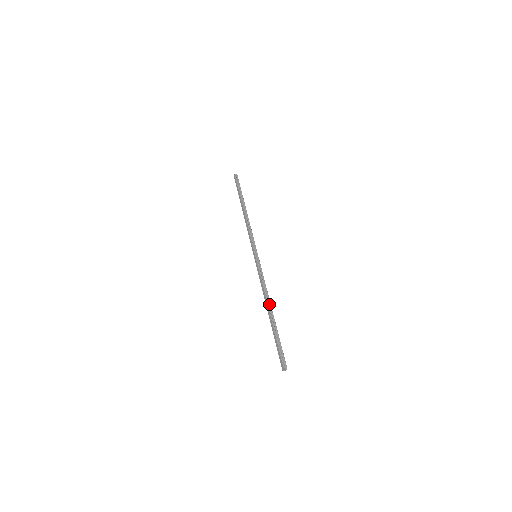
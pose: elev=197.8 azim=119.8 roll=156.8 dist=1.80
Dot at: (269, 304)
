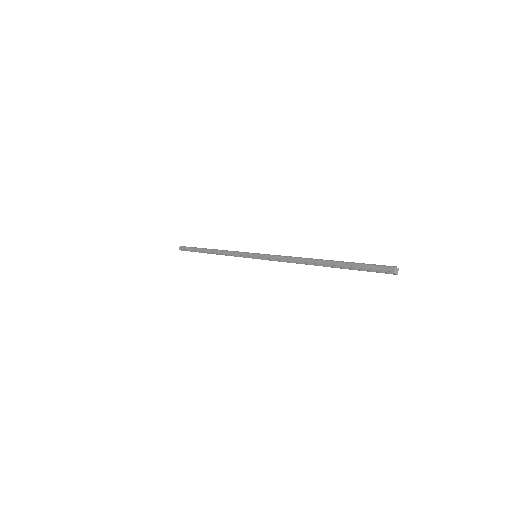
Dot at: (311, 259)
